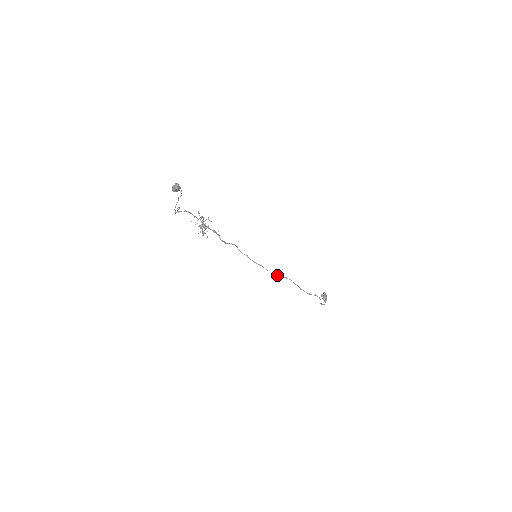
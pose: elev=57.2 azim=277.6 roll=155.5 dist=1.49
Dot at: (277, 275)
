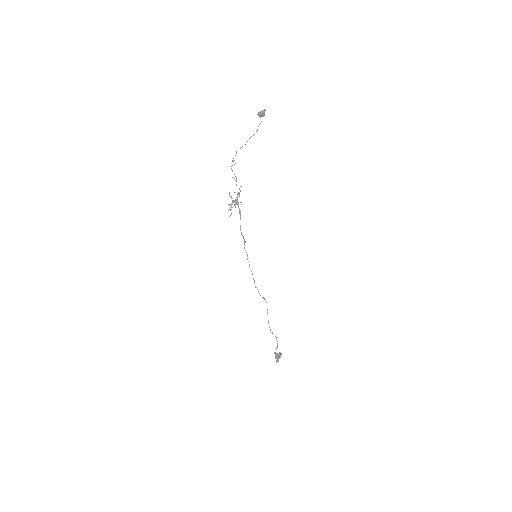
Dot at: occluded
